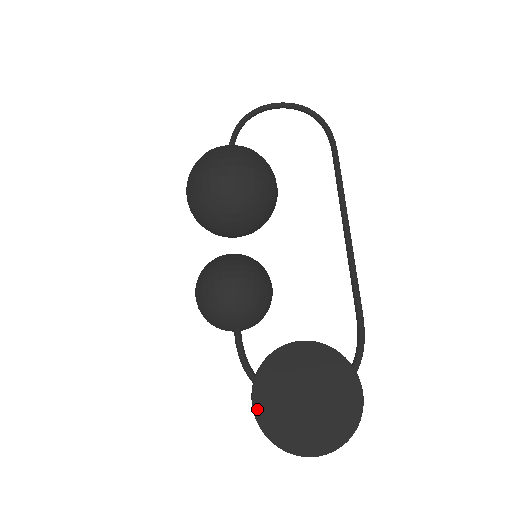
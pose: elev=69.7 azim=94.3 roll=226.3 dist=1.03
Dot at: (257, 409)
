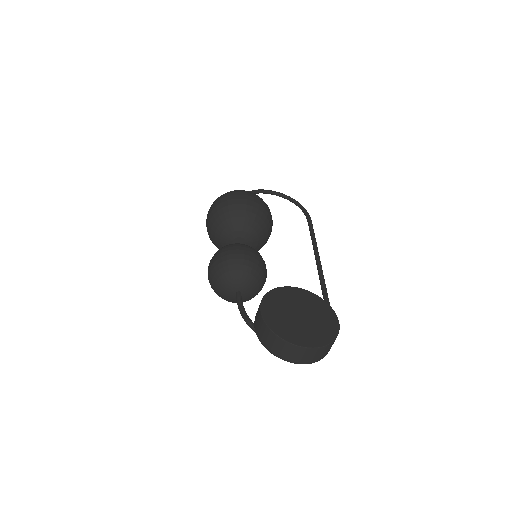
Dot at: (264, 314)
